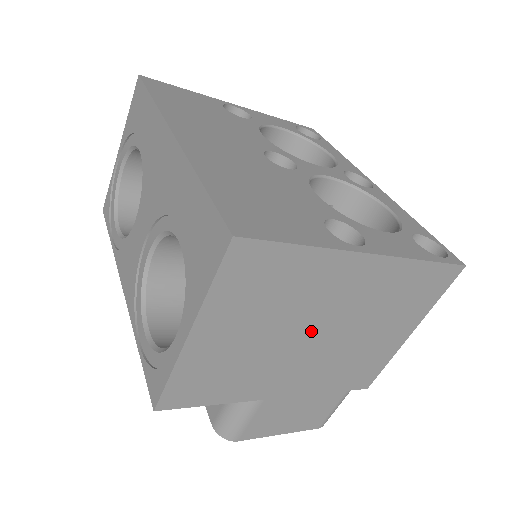
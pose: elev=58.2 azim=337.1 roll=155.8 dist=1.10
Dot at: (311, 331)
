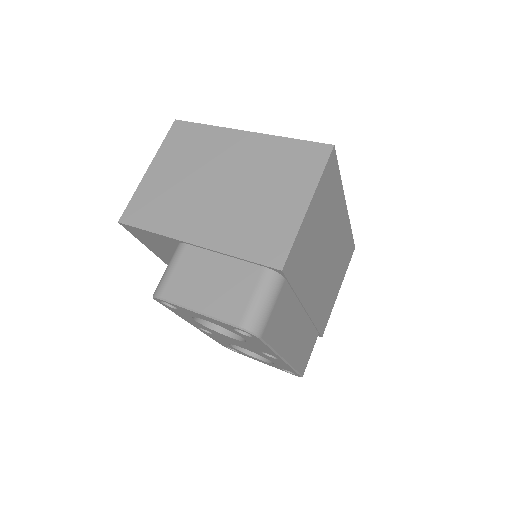
Dot at: (216, 182)
